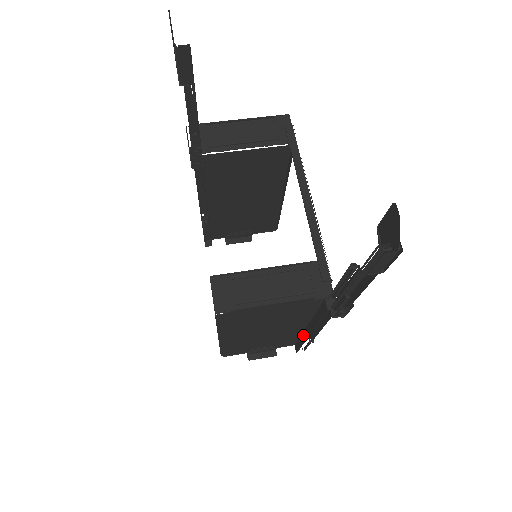
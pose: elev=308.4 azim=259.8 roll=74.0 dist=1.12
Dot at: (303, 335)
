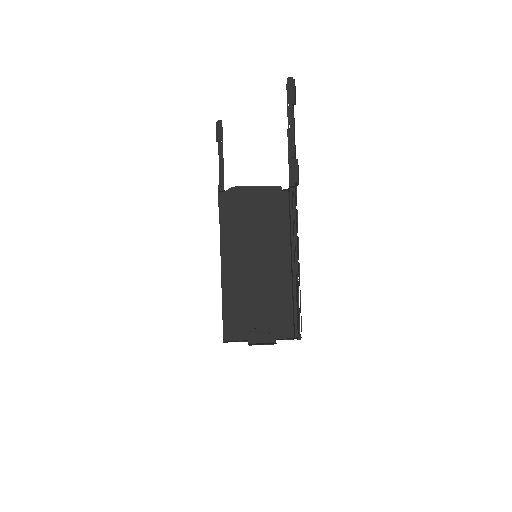
Dot at: (292, 283)
